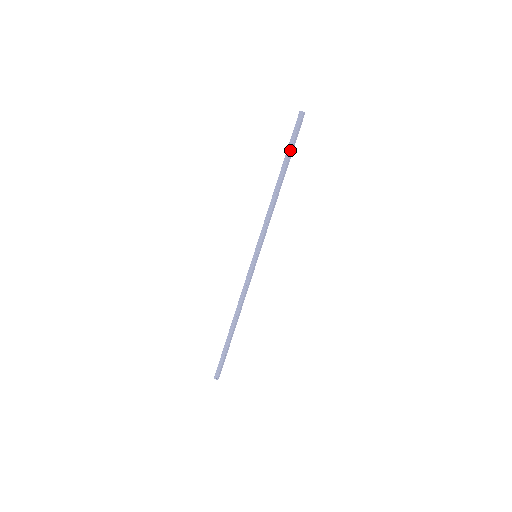
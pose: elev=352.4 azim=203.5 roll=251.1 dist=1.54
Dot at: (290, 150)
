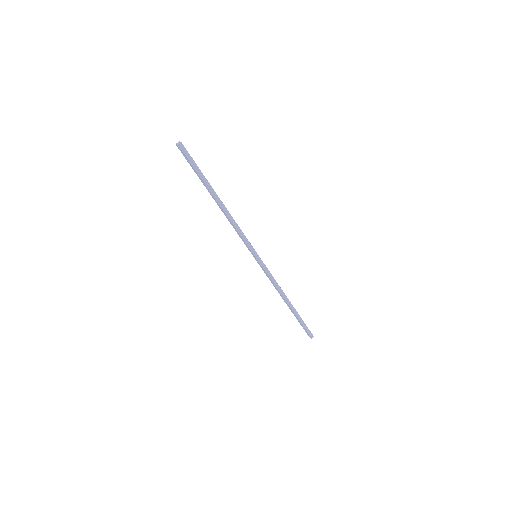
Dot at: (203, 175)
